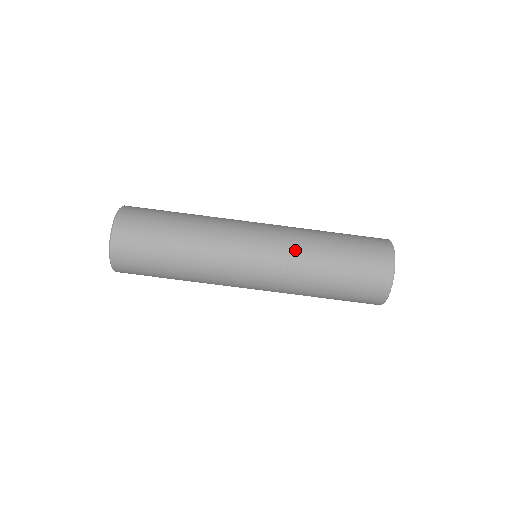
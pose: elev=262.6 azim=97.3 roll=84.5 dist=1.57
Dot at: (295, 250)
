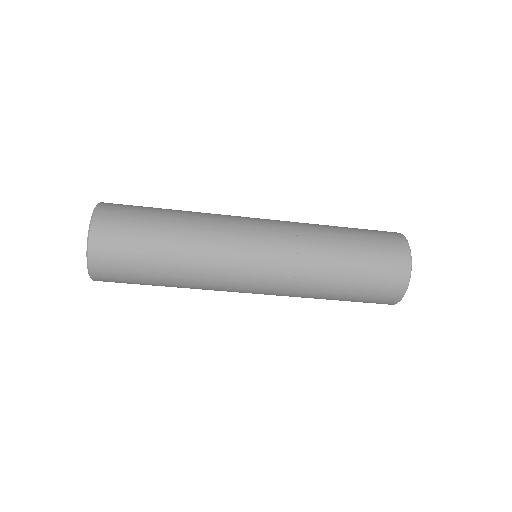
Dot at: (298, 286)
